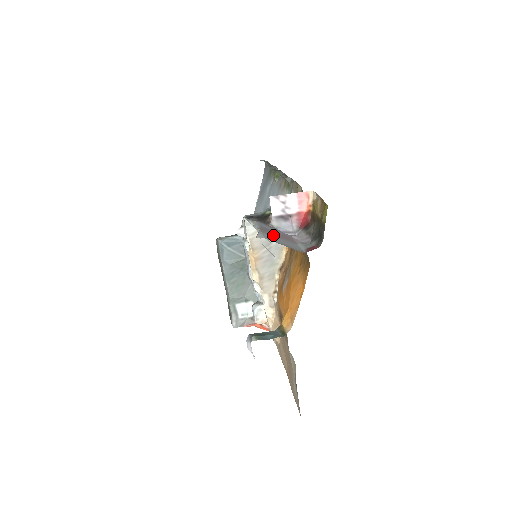
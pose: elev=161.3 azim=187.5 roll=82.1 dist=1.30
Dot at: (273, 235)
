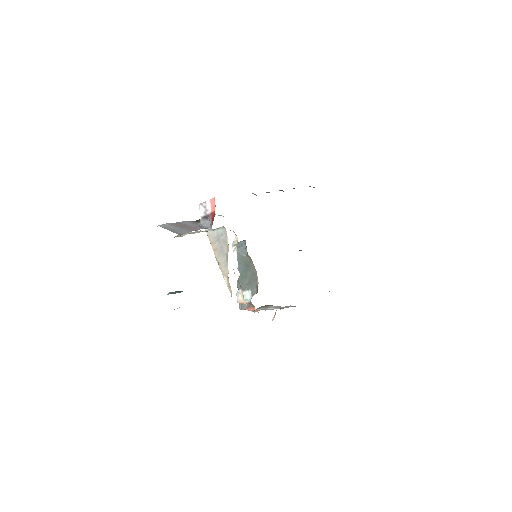
Dot at: (177, 226)
